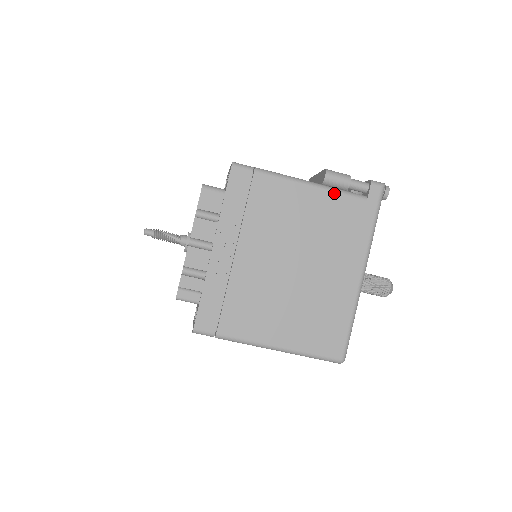
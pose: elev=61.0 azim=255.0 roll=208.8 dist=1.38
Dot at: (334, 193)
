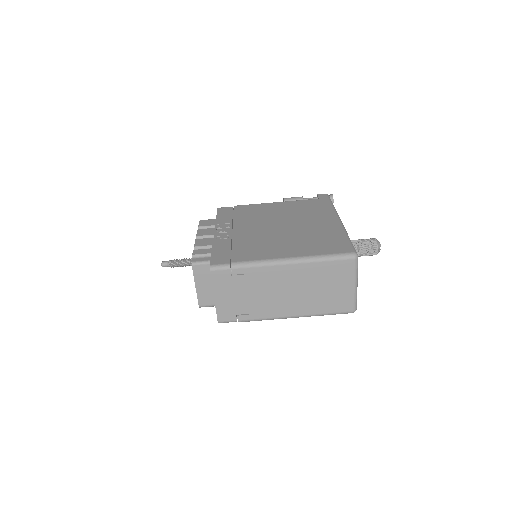
Dot at: (294, 201)
